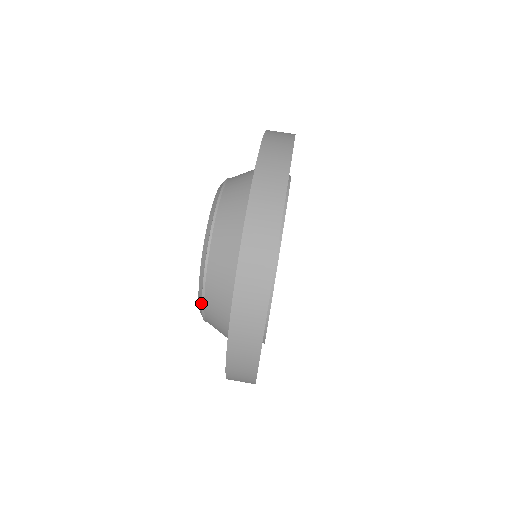
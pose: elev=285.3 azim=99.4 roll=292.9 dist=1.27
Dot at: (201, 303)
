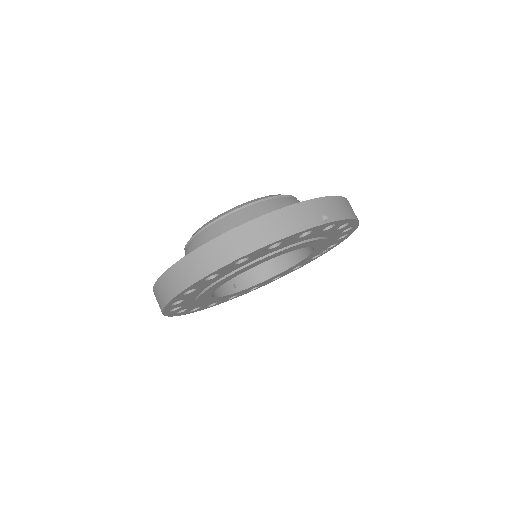
Dot at: occluded
